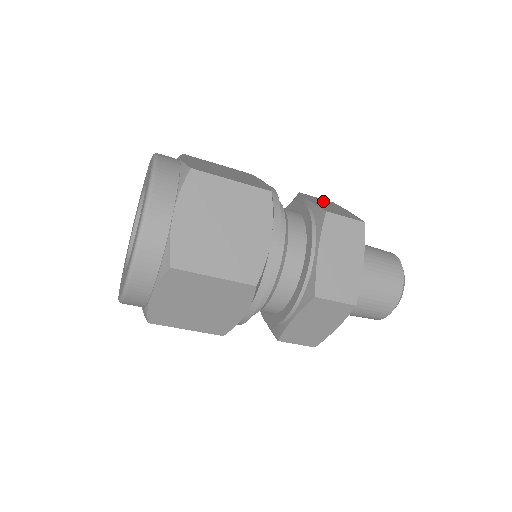
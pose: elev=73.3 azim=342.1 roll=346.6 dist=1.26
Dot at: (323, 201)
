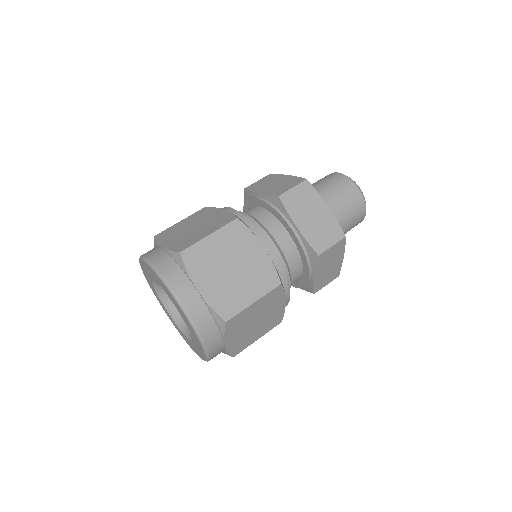
Dot at: (265, 182)
